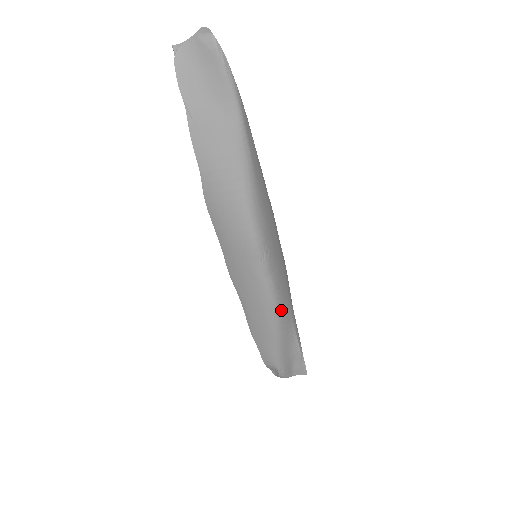
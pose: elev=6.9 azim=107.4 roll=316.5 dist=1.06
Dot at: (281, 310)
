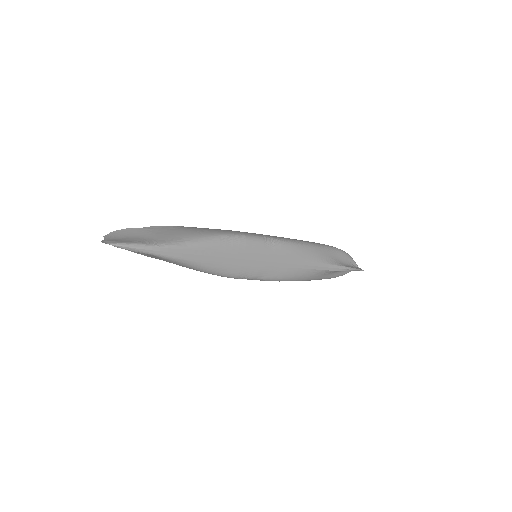
Dot at: (291, 278)
